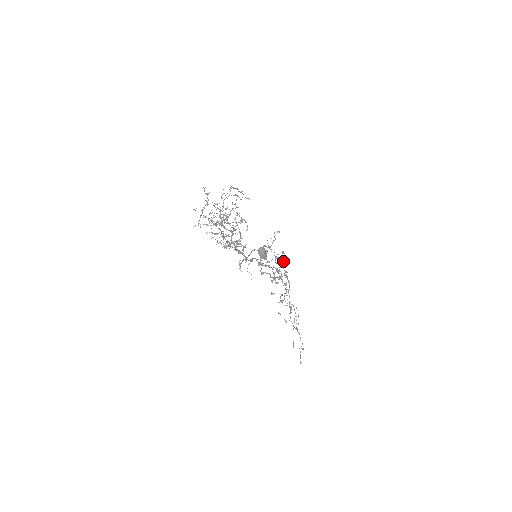
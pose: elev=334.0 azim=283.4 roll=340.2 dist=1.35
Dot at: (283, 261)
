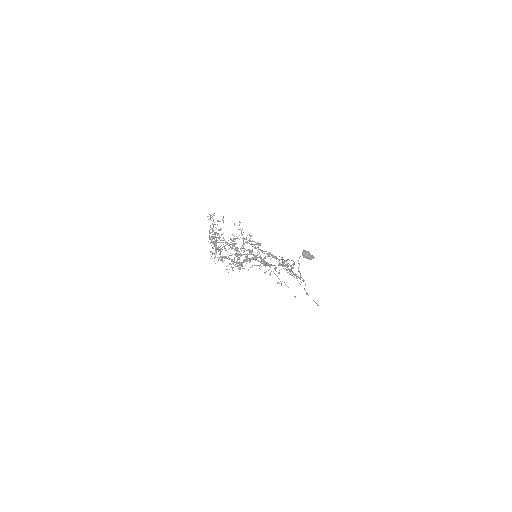
Dot at: occluded
